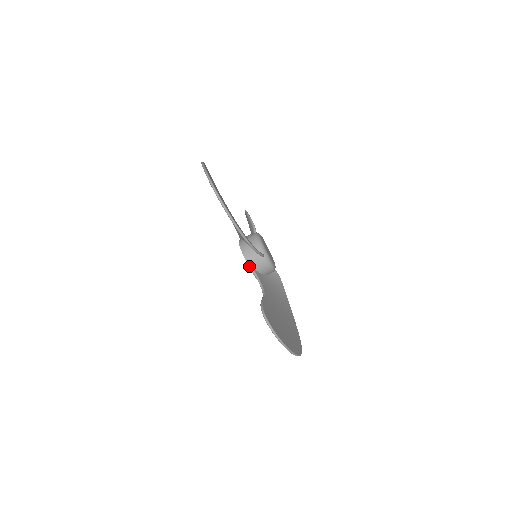
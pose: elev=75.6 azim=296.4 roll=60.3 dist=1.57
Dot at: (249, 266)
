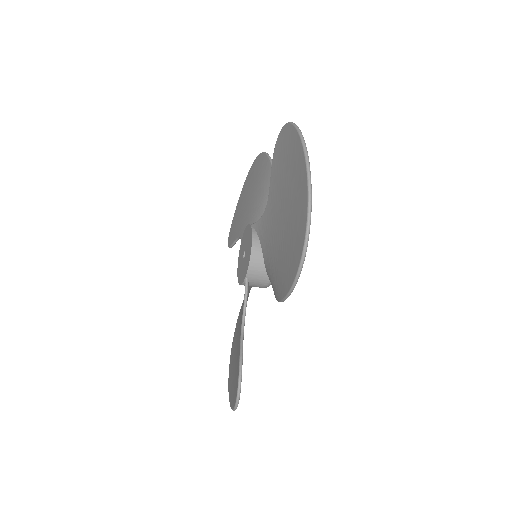
Dot at: (246, 279)
